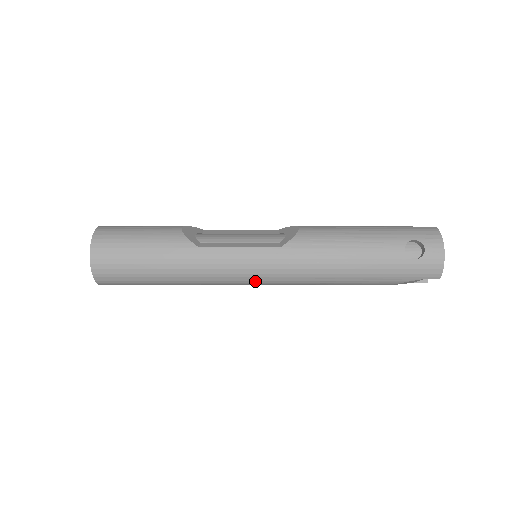
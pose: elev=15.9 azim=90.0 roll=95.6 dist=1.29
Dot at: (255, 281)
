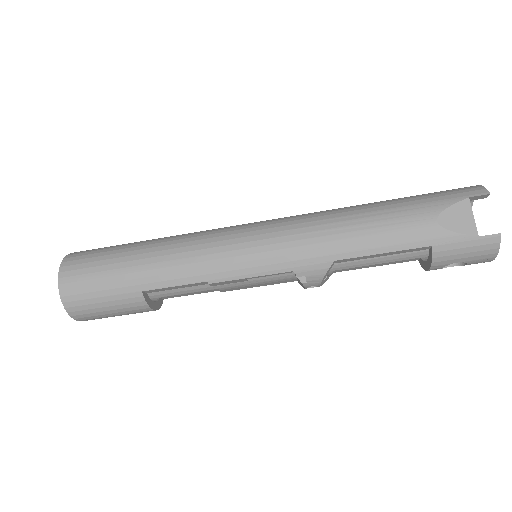
Dot at: (248, 239)
